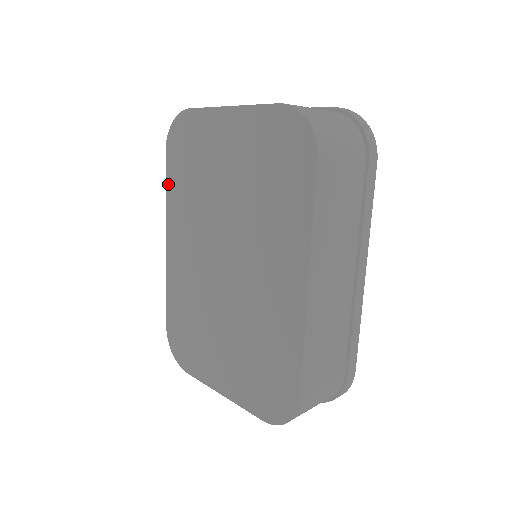
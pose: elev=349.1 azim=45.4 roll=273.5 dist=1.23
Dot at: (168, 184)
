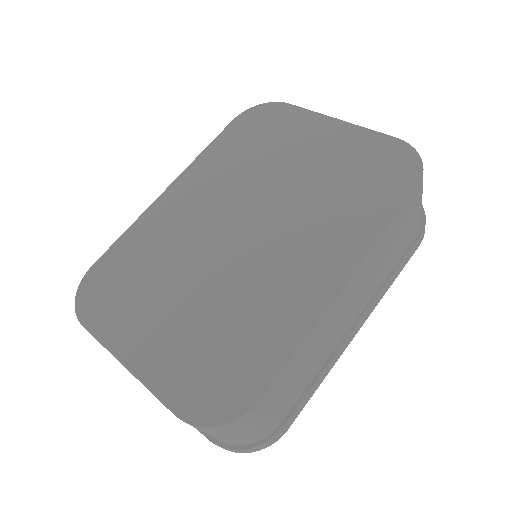
Dot at: (214, 144)
